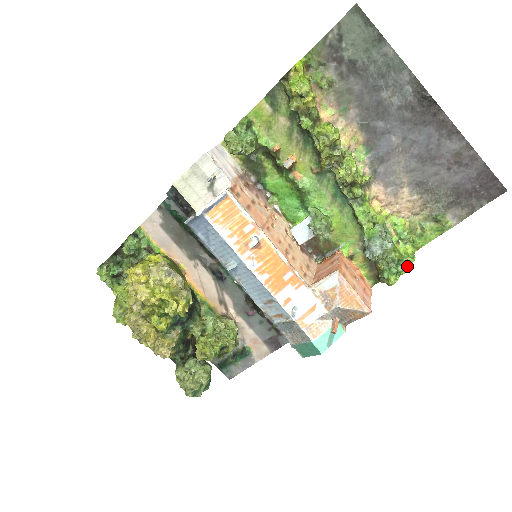
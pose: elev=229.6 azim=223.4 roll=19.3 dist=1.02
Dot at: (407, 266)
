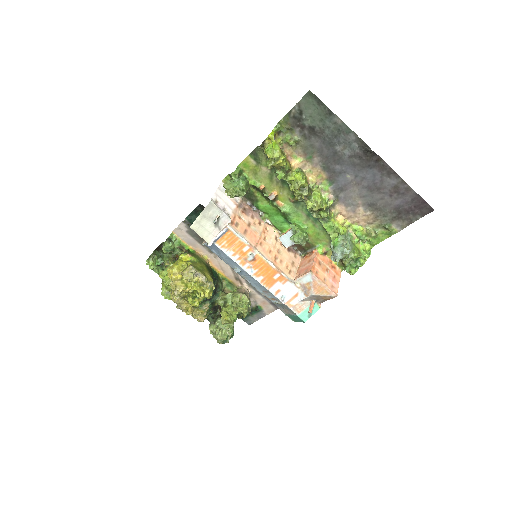
Dot at: (364, 261)
